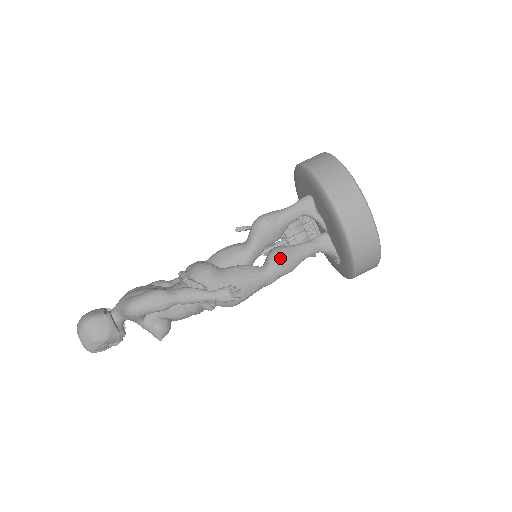
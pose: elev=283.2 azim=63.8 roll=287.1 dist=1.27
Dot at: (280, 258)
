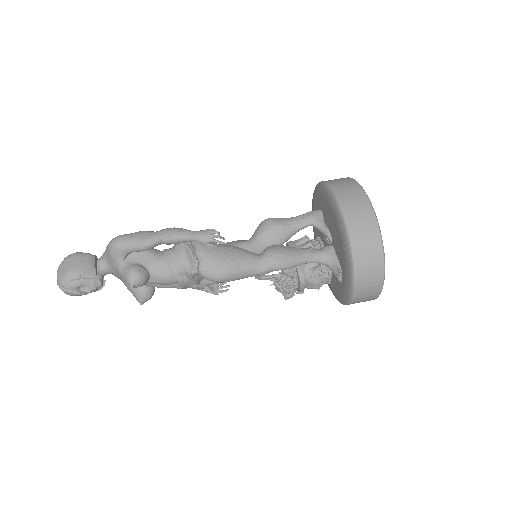
Dot at: (277, 249)
